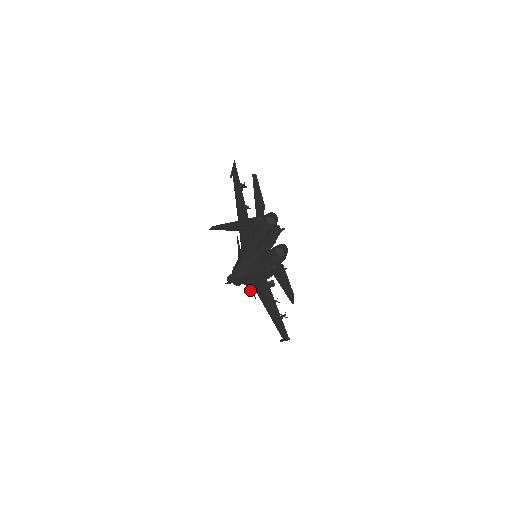
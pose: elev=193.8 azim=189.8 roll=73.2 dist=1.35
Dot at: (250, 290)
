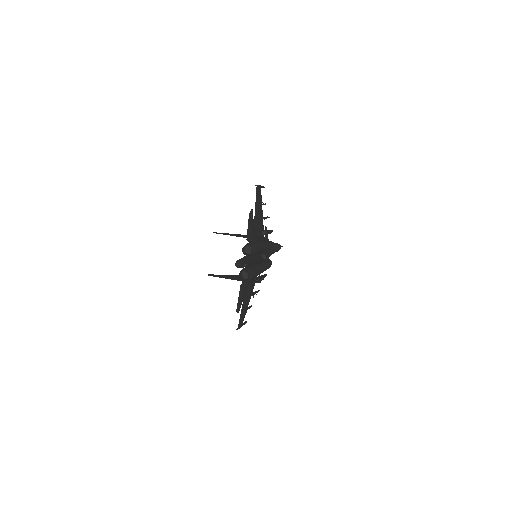
Dot at: occluded
